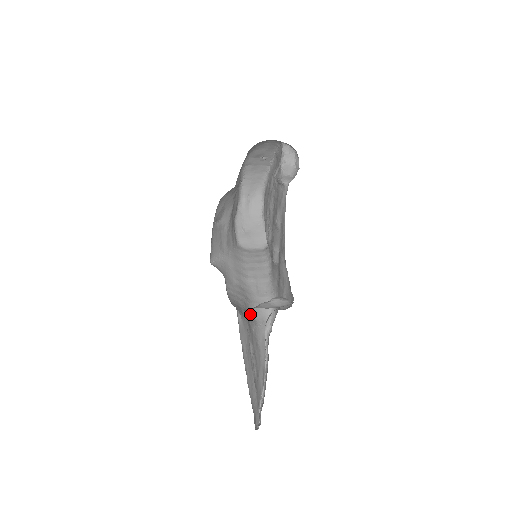
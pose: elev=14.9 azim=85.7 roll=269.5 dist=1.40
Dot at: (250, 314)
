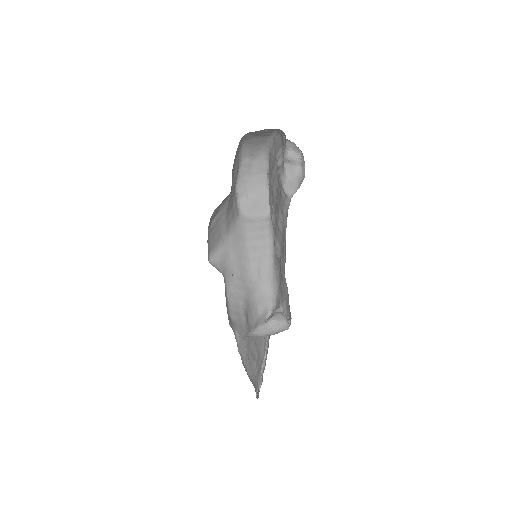
Dot at: (251, 308)
